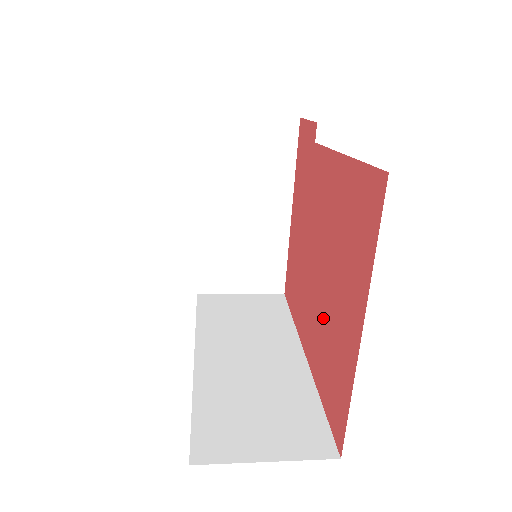
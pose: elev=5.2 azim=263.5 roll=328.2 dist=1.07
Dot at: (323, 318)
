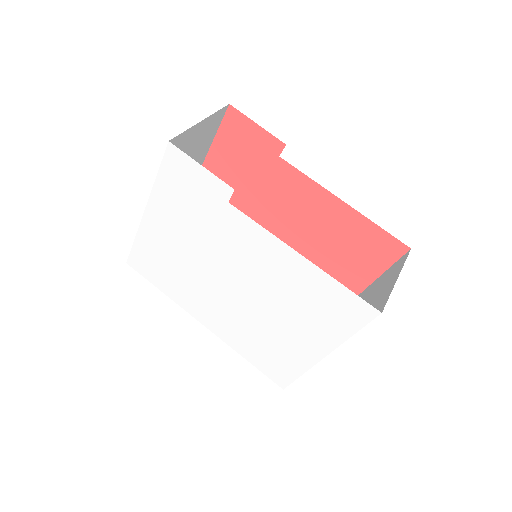
Dot at: occluded
